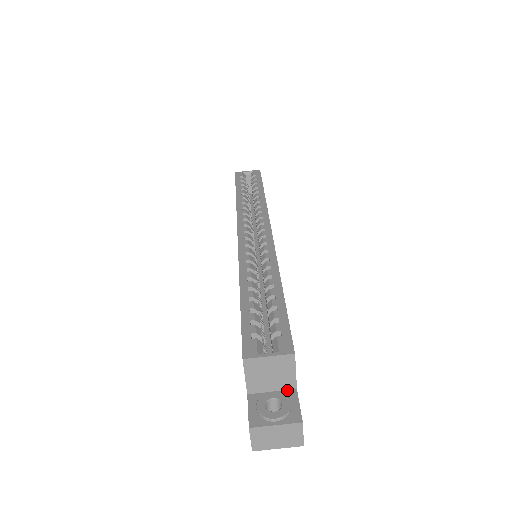
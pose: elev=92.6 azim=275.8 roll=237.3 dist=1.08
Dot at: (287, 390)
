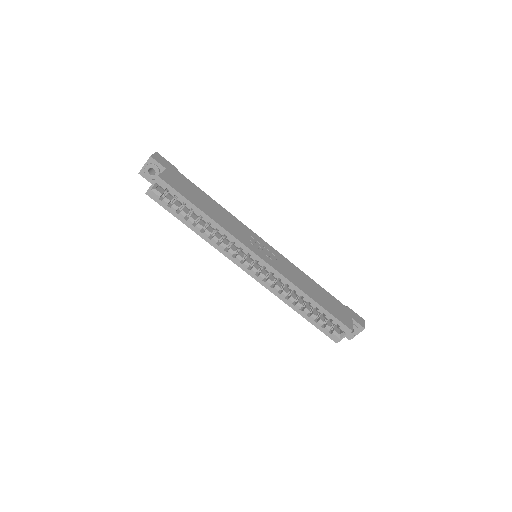
Dot at: occluded
